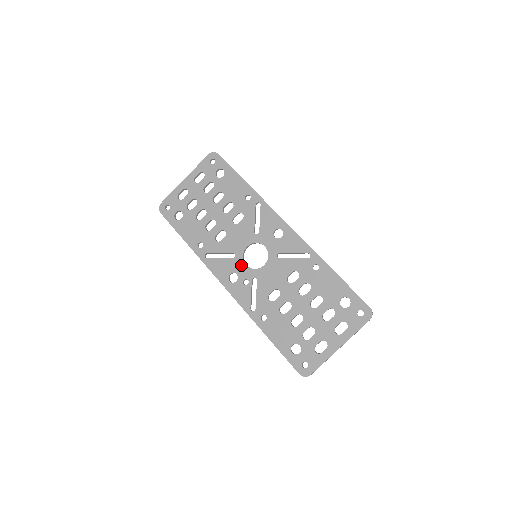
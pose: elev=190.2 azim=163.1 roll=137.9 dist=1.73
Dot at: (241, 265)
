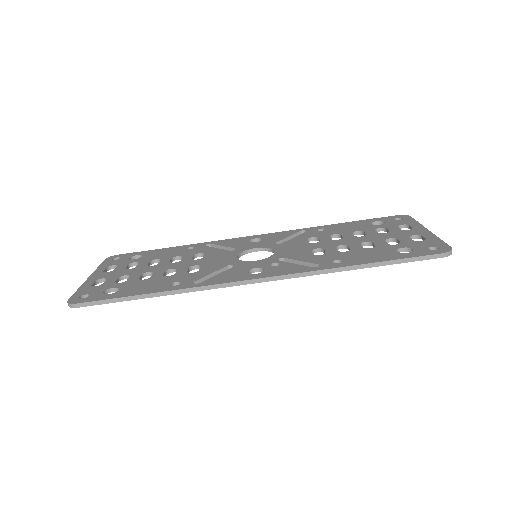
Dot at: (250, 263)
